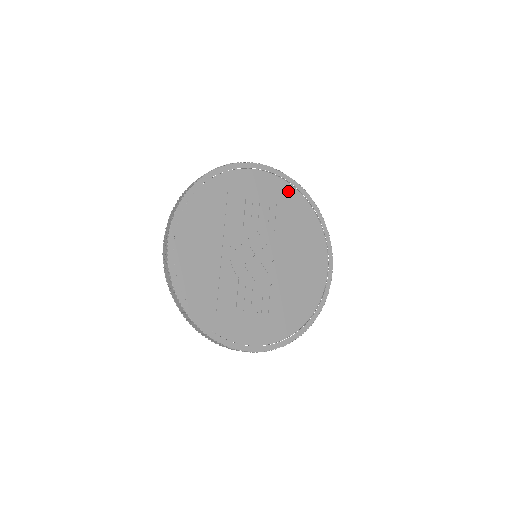
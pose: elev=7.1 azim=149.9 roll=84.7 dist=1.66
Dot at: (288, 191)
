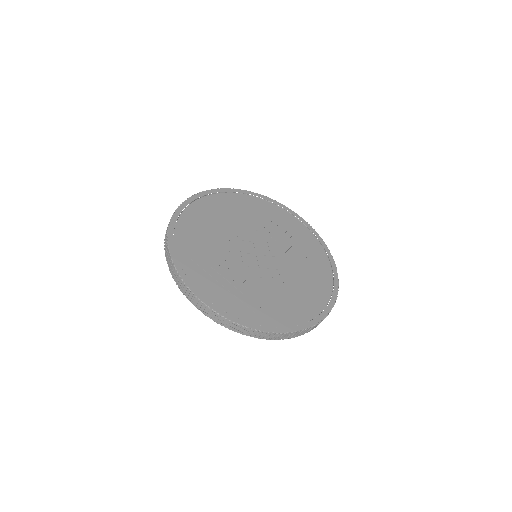
Dot at: (311, 239)
